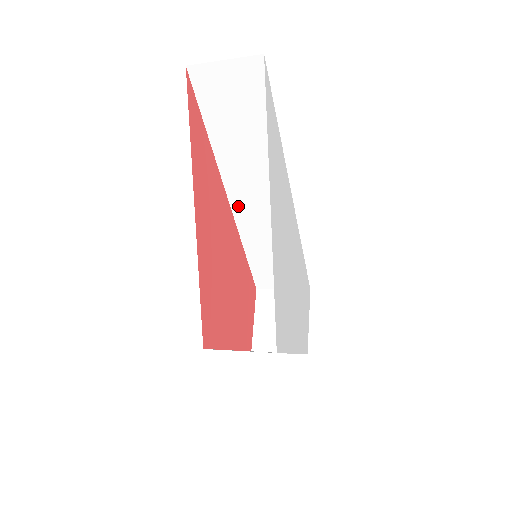
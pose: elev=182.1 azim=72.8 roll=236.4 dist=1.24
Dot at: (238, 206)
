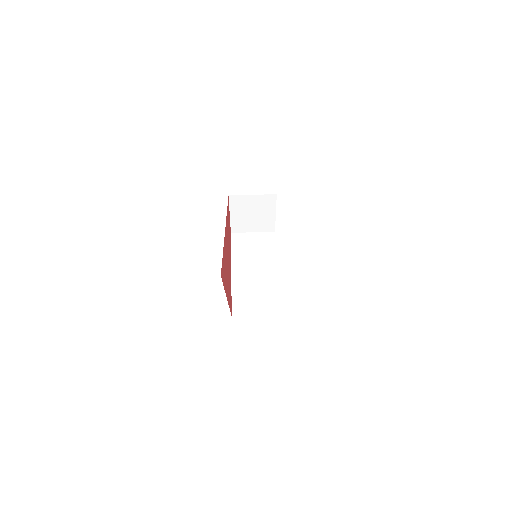
Dot at: occluded
